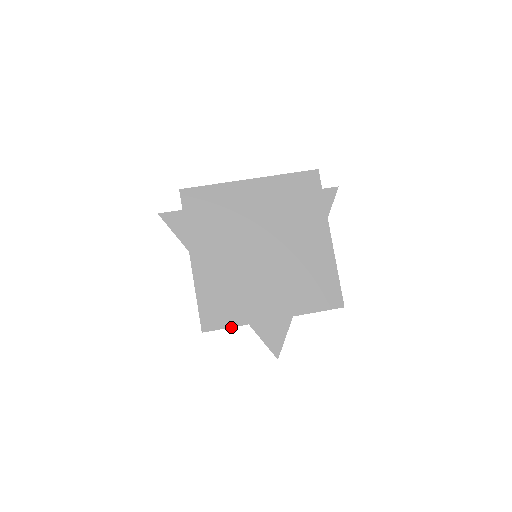
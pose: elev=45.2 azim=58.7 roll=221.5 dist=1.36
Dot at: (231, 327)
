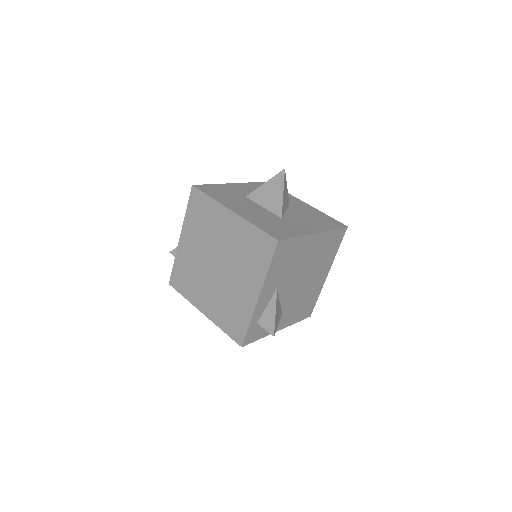
Dot at: occluded
